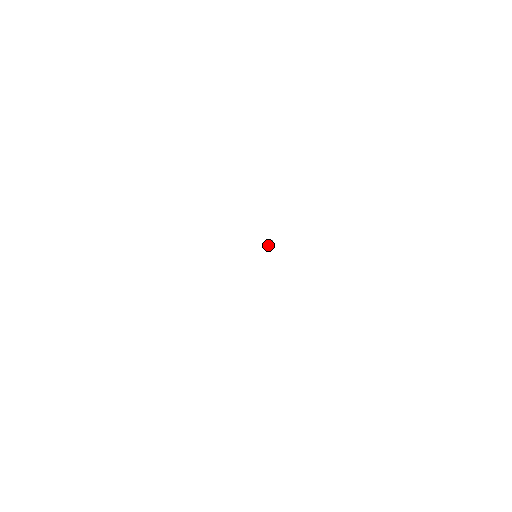
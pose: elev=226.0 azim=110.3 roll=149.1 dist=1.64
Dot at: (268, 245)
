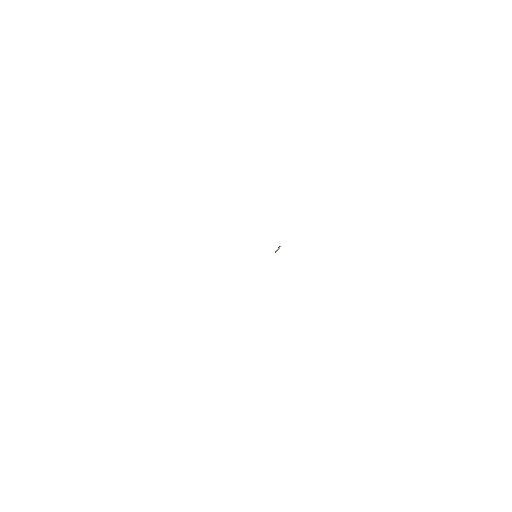
Dot at: occluded
